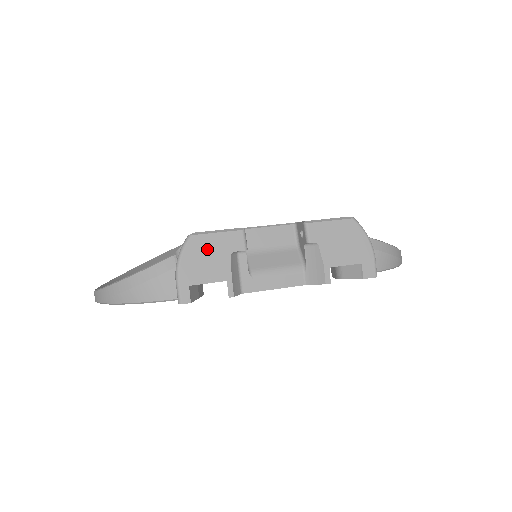
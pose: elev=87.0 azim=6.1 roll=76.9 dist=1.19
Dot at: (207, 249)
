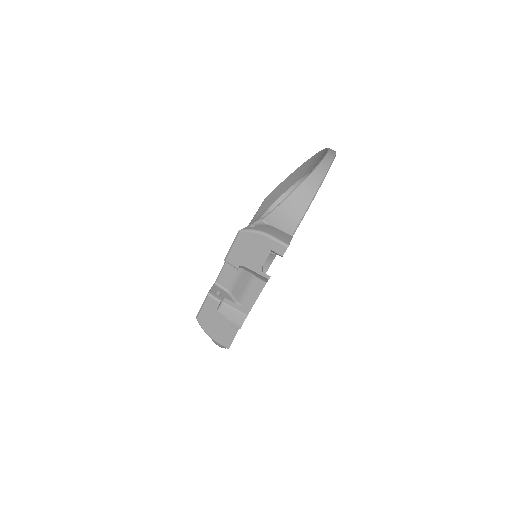
Dot at: (208, 318)
